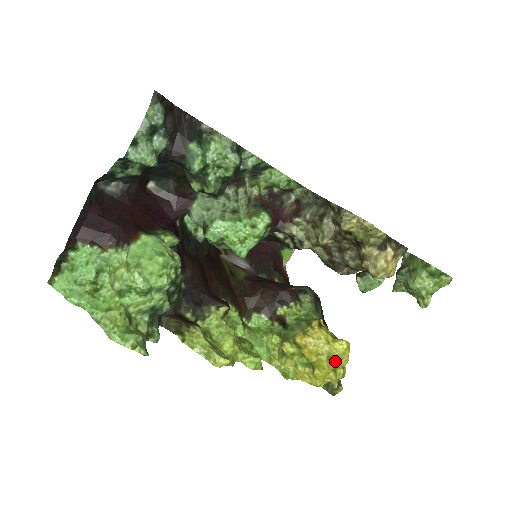
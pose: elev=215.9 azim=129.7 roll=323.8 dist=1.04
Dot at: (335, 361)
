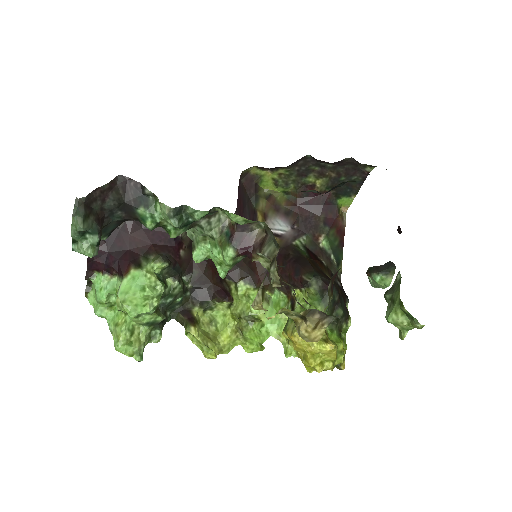
Dot at: (322, 357)
